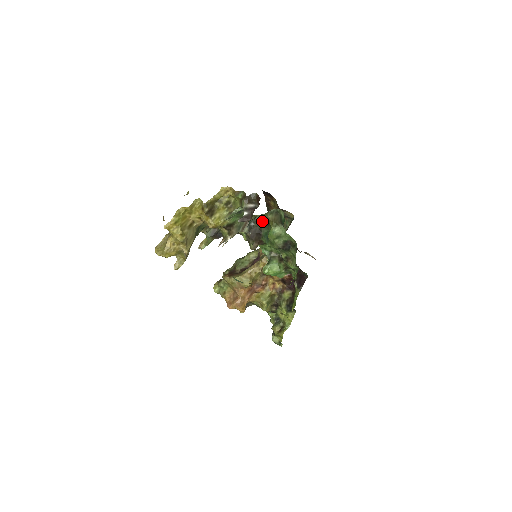
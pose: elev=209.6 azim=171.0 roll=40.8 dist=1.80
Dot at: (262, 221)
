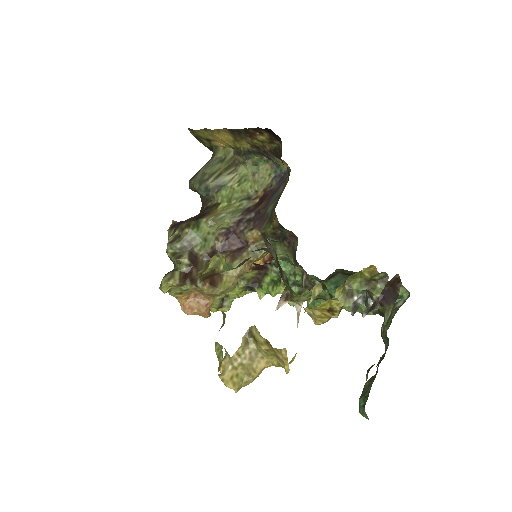
Dot at: (349, 274)
